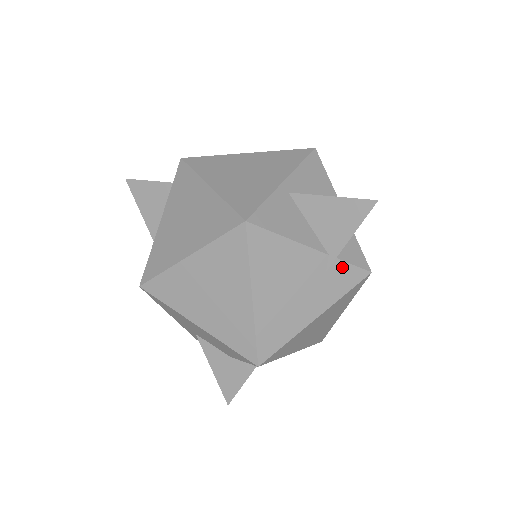
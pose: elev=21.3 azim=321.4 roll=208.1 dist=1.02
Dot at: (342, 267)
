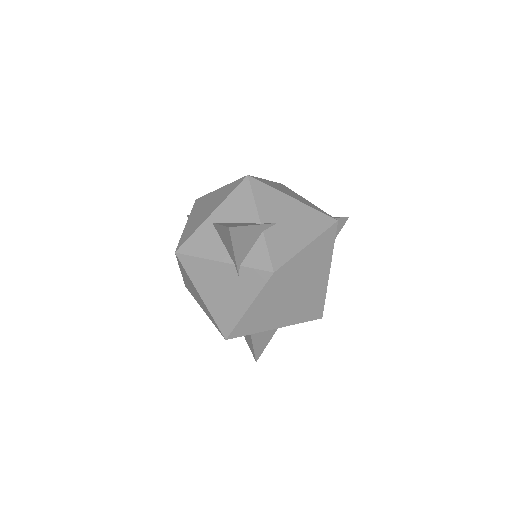
Dot at: (249, 271)
